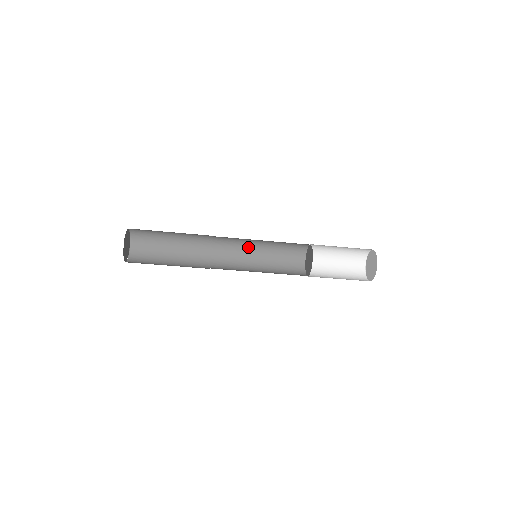
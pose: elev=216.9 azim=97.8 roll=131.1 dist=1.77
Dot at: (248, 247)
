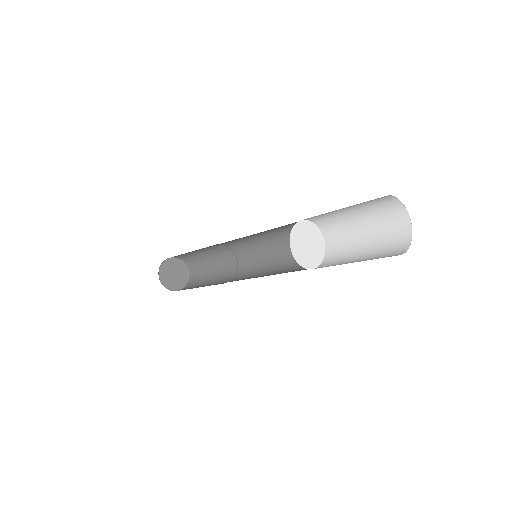
Dot at: (263, 247)
